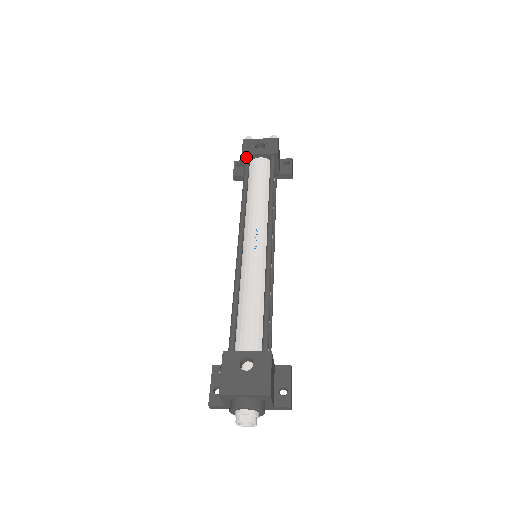
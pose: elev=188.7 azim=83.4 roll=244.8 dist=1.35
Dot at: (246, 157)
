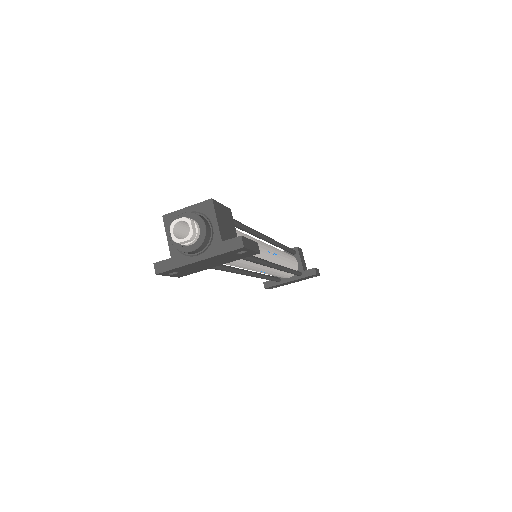
Dot at: occluded
